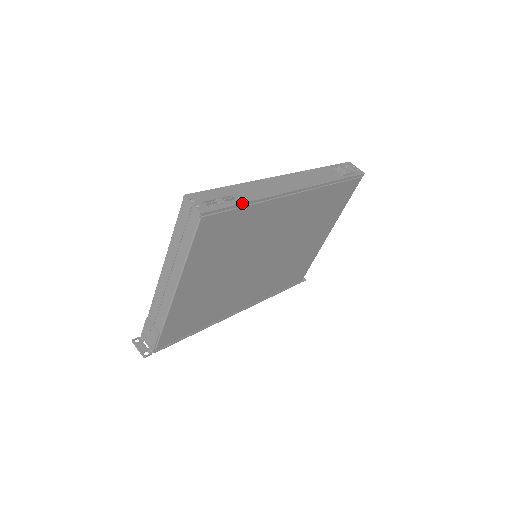
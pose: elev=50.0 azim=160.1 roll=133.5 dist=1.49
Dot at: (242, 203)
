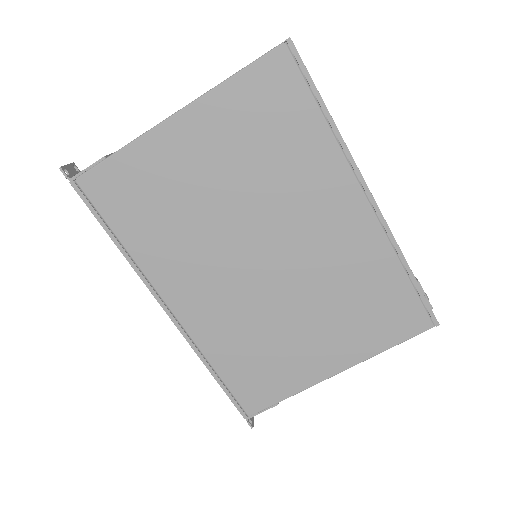
Dot at: (322, 99)
